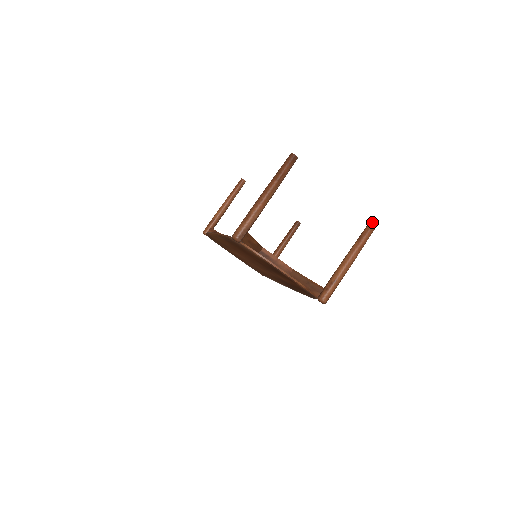
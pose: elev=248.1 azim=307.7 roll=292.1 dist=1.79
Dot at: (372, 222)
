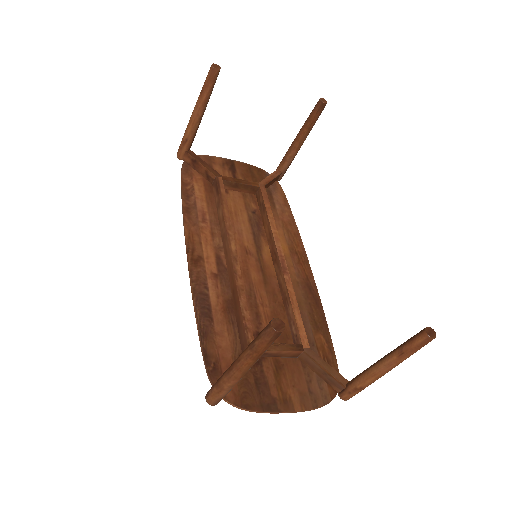
Dot at: (424, 340)
